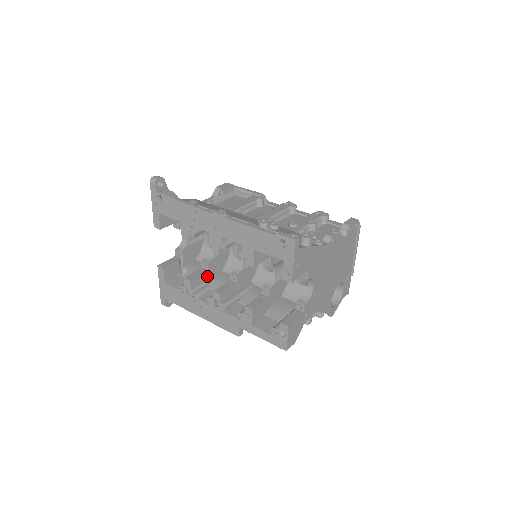
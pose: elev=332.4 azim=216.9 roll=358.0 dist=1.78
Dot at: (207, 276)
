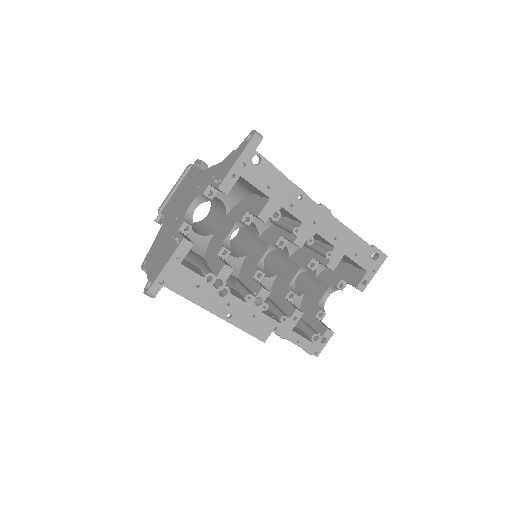
Dot at: occluded
